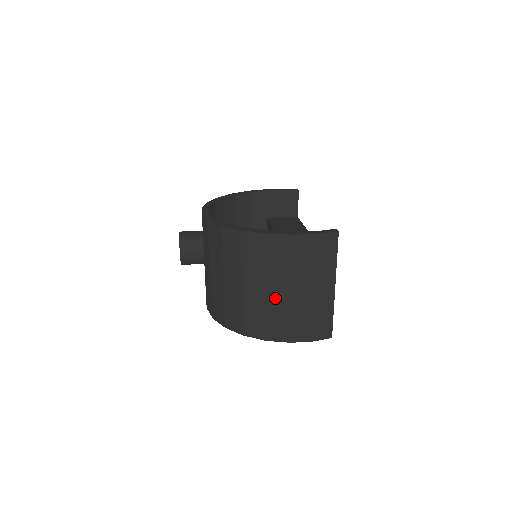
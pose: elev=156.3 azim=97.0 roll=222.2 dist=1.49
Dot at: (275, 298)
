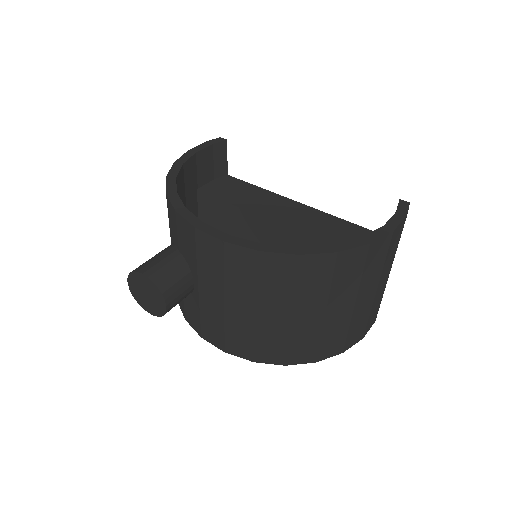
Dot at: (361, 307)
